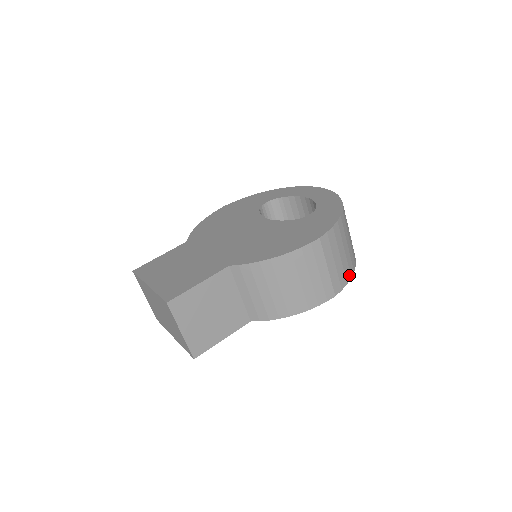
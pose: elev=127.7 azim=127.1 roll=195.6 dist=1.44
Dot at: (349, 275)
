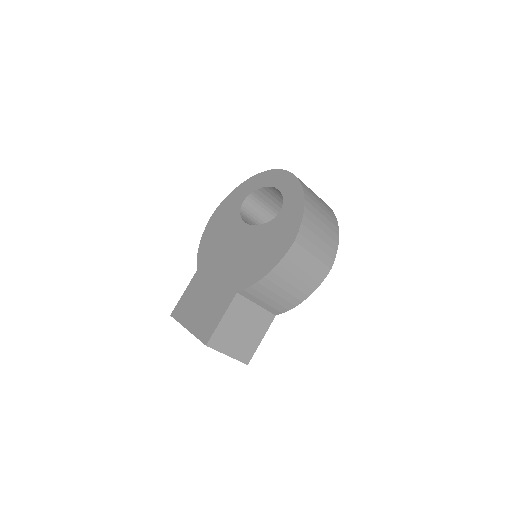
Dot at: (335, 244)
